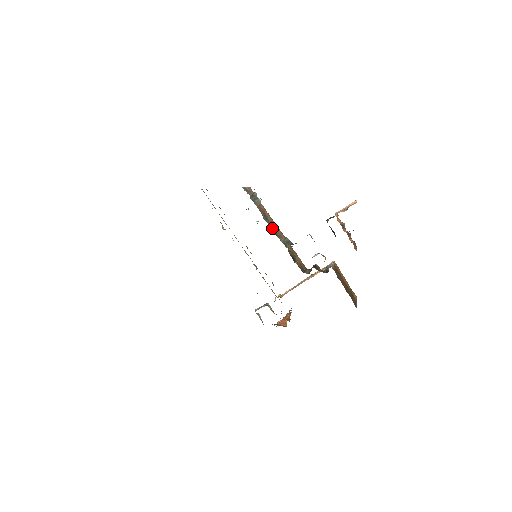
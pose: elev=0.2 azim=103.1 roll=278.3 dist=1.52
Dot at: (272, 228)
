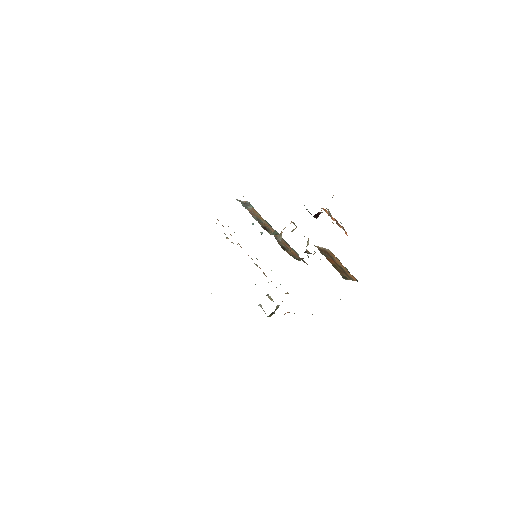
Dot at: (263, 226)
